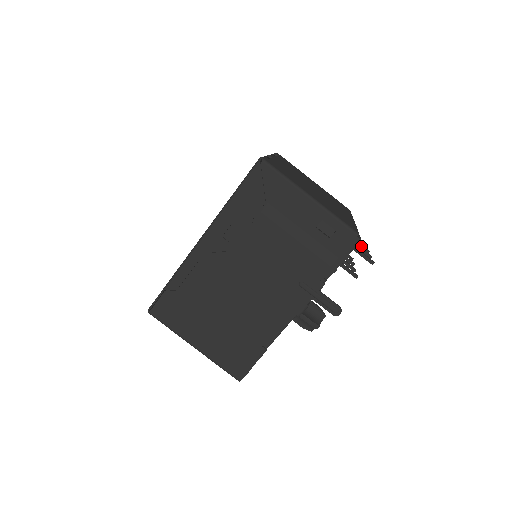
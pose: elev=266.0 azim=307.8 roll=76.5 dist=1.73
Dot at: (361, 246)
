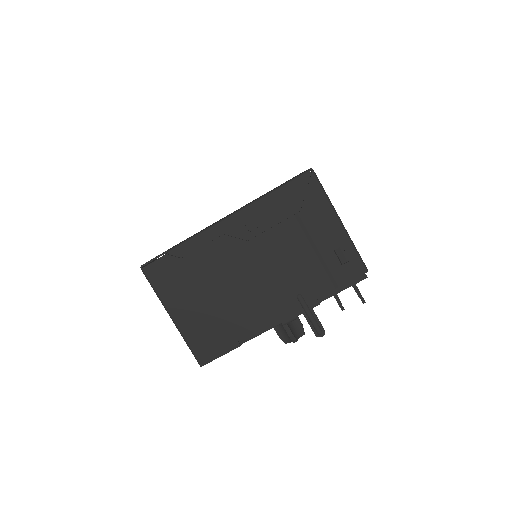
Dot at: occluded
